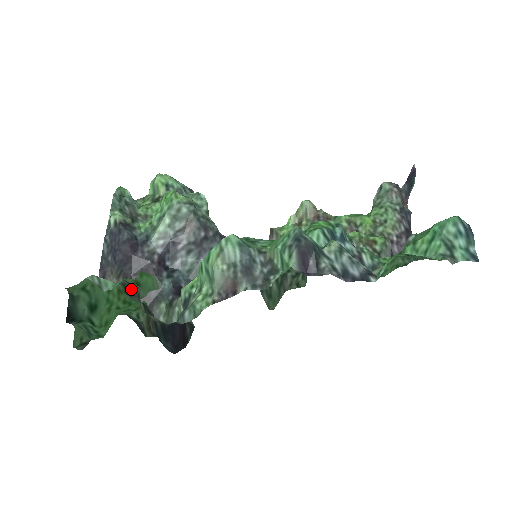
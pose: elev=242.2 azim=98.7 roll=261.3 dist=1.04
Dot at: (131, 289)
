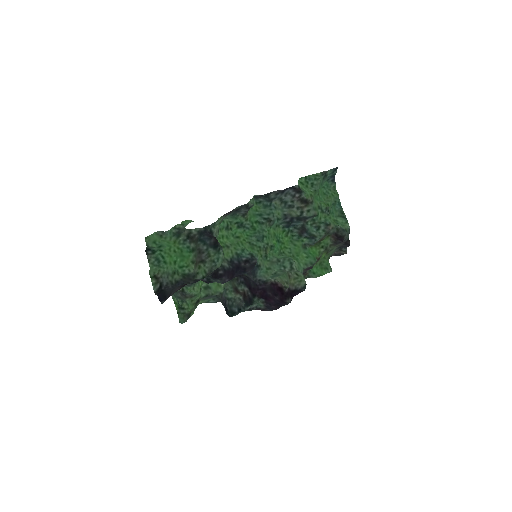
Dot at: (180, 232)
